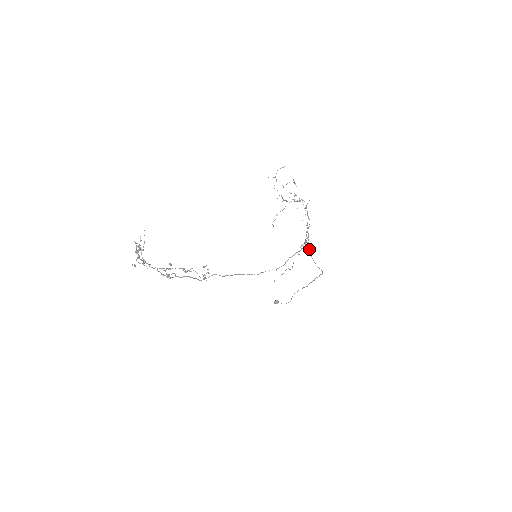
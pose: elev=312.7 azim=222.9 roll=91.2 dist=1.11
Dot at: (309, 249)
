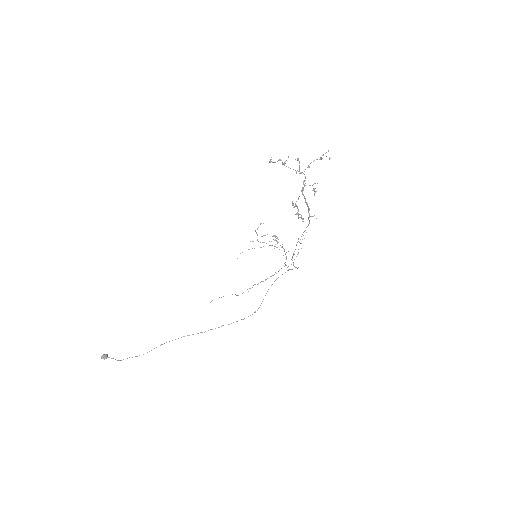
Dot at: occluded
